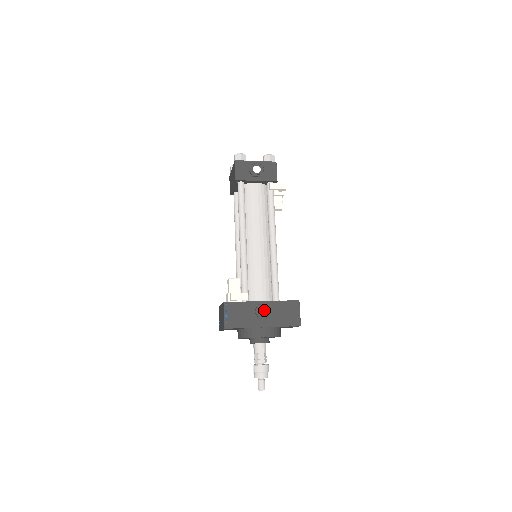
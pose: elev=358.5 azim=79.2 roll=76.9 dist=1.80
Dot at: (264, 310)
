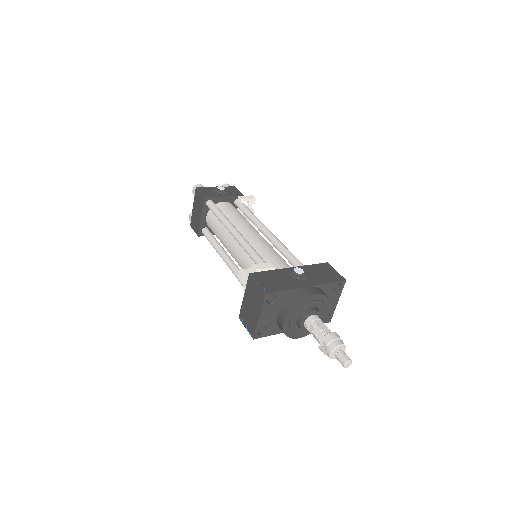
Dot at: (299, 269)
